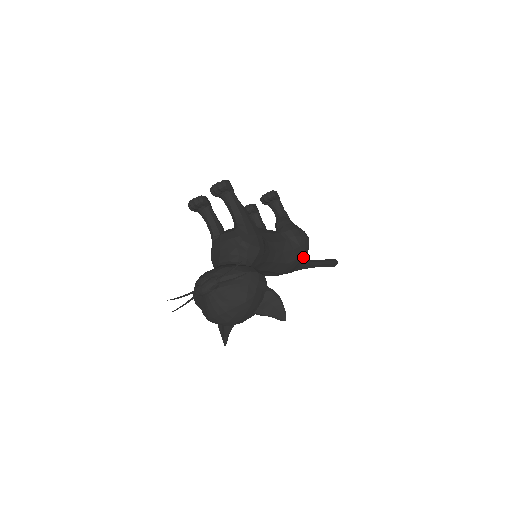
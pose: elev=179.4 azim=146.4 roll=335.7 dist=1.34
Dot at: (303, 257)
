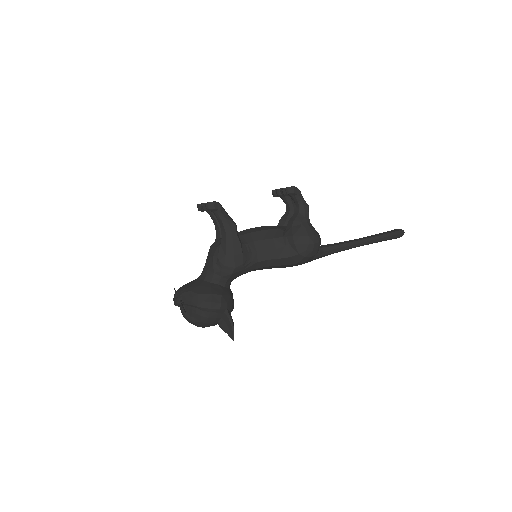
Dot at: (309, 259)
